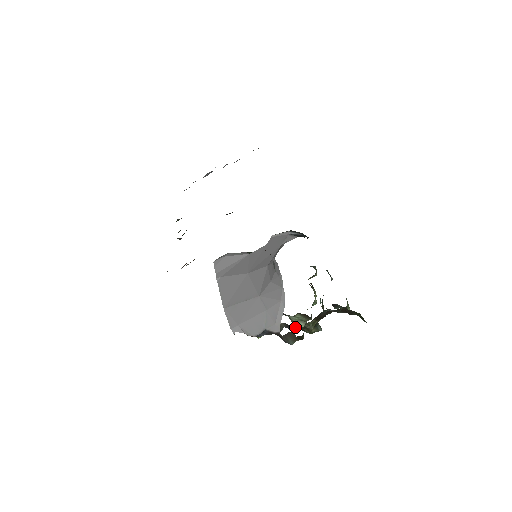
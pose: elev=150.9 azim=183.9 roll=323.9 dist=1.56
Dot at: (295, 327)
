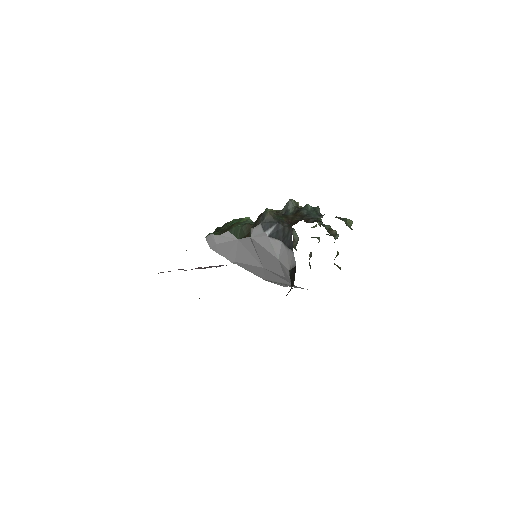
Dot at: occluded
